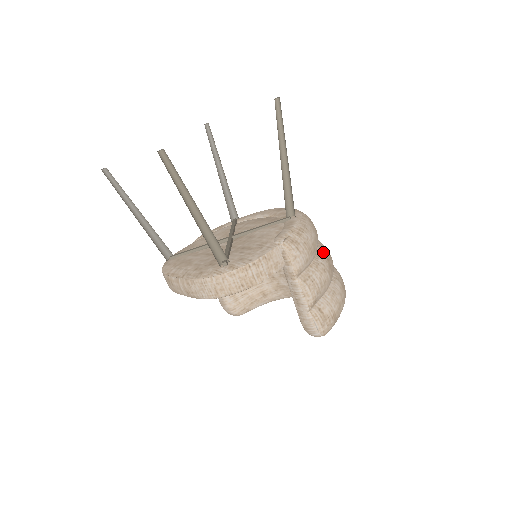
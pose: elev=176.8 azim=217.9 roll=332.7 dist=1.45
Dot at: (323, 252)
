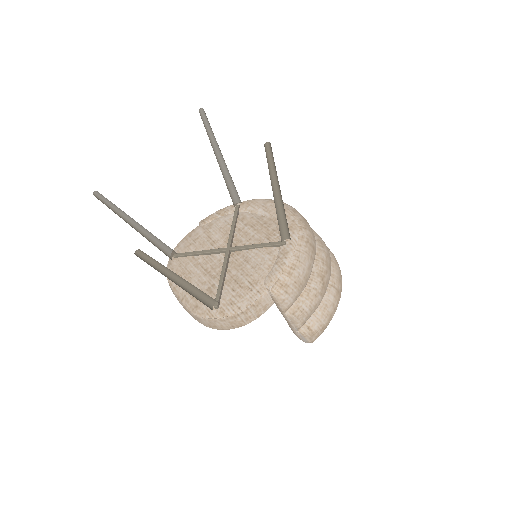
Dot at: (319, 269)
